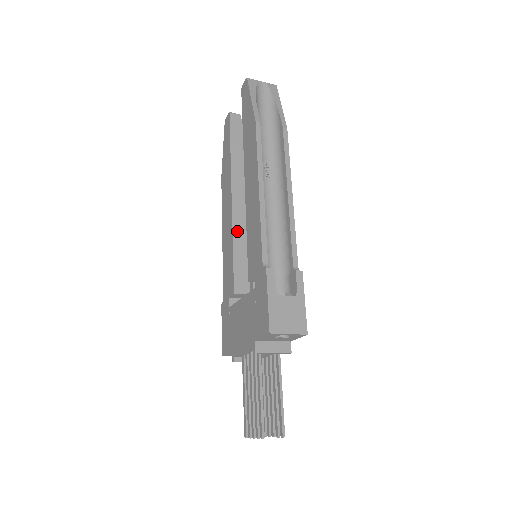
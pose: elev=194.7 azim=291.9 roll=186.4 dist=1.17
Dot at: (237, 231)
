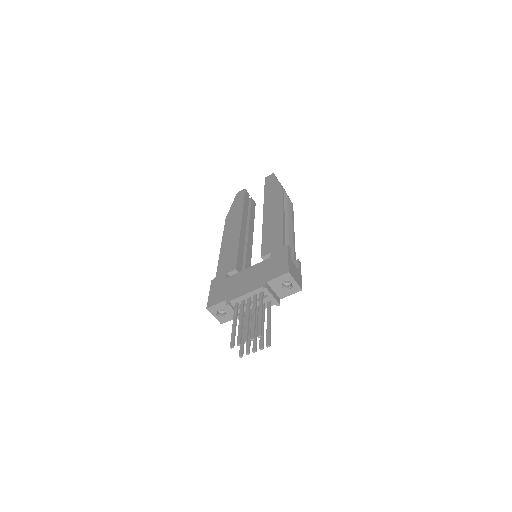
Dot at: (241, 242)
